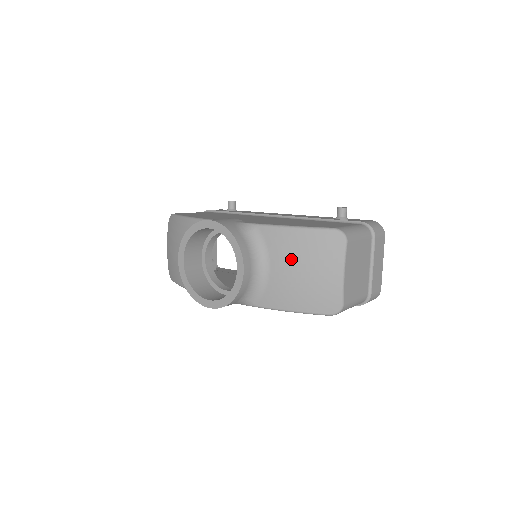
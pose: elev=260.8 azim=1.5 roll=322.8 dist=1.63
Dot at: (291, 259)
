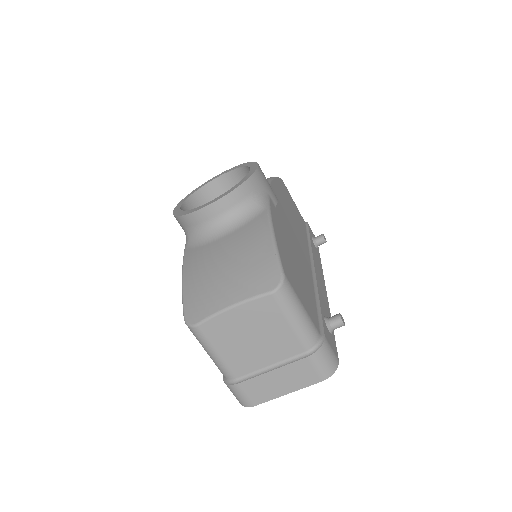
Dot at: (236, 248)
